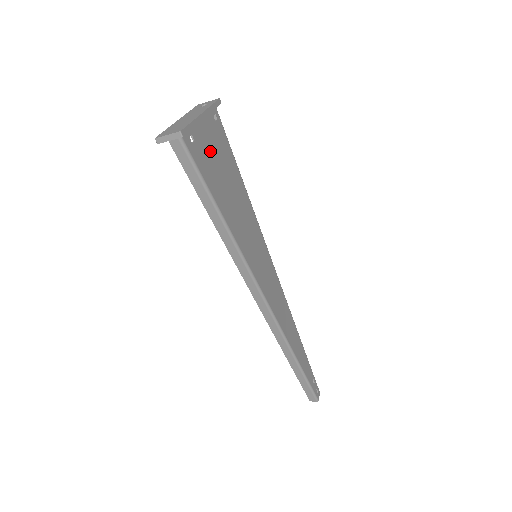
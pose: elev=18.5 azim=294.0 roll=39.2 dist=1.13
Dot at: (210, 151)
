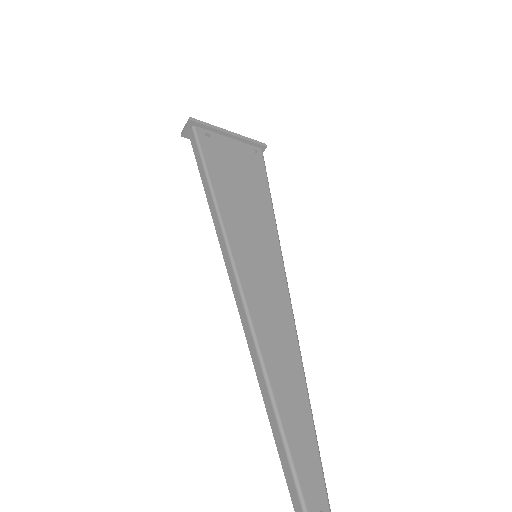
Dot at: (229, 155)
